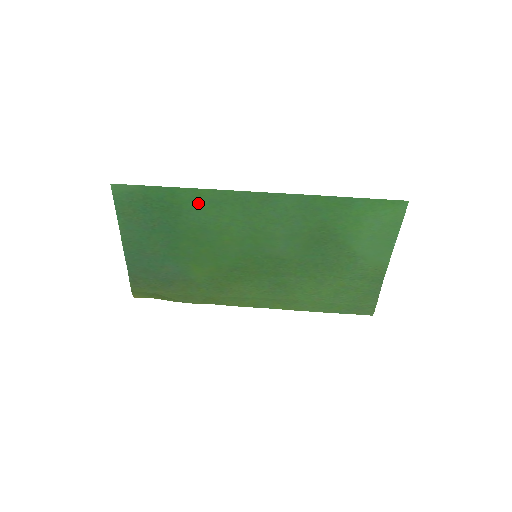
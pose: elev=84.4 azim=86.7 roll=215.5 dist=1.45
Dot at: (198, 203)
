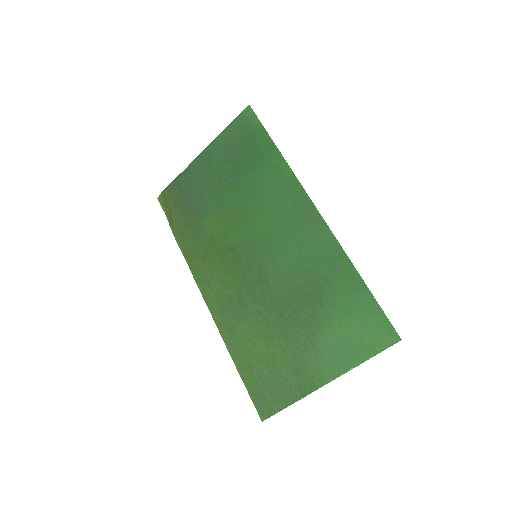
Dot at: (274, 173)
